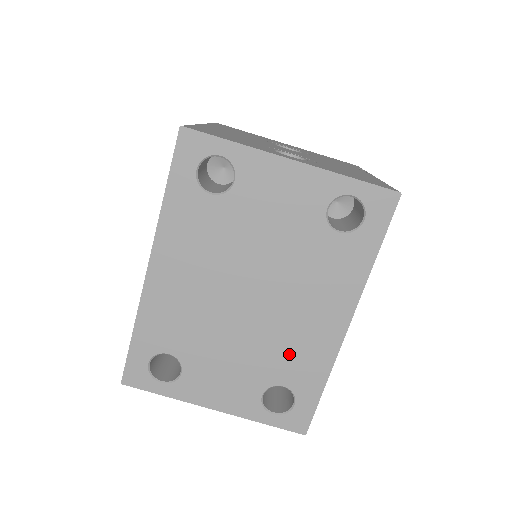
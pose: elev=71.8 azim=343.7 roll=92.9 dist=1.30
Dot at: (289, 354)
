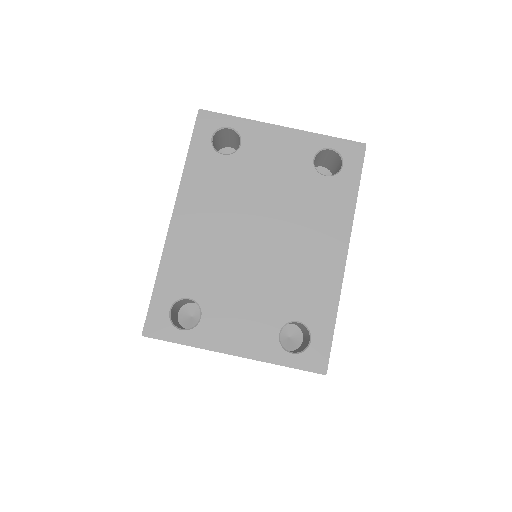
Dot at: (299, 287)
